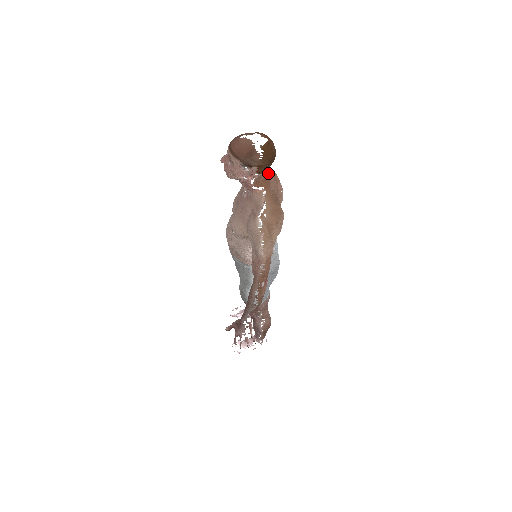
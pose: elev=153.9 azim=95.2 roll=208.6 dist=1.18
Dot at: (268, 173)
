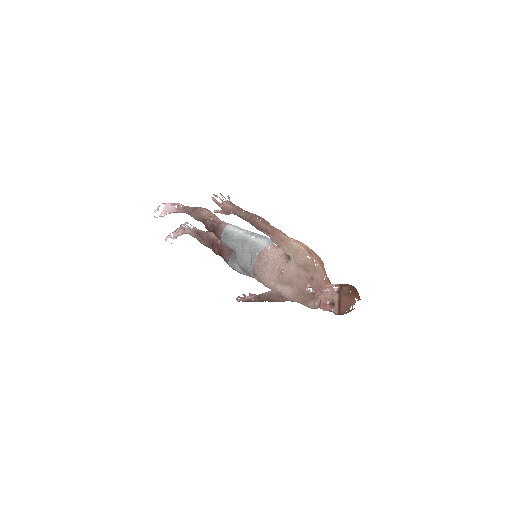
Dot at: occluded
